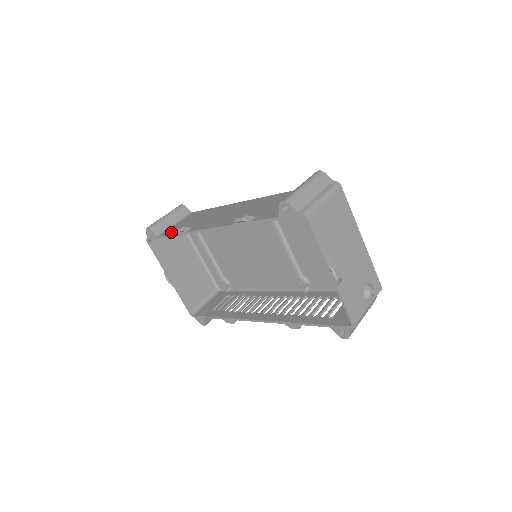
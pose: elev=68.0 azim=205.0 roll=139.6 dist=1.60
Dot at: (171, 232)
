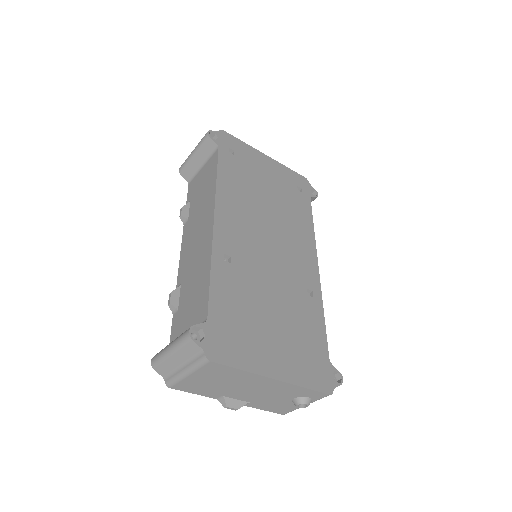
Dot at: (189, 194)
